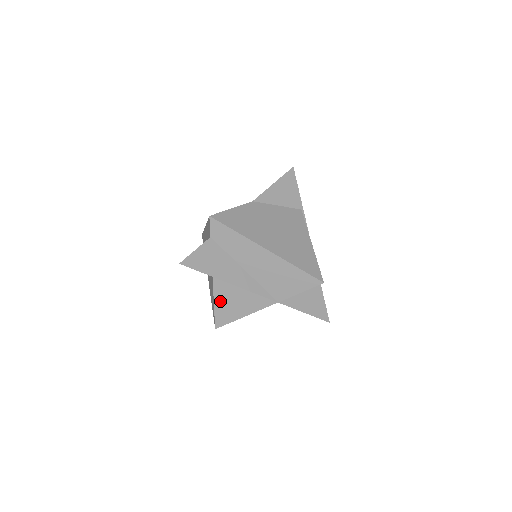
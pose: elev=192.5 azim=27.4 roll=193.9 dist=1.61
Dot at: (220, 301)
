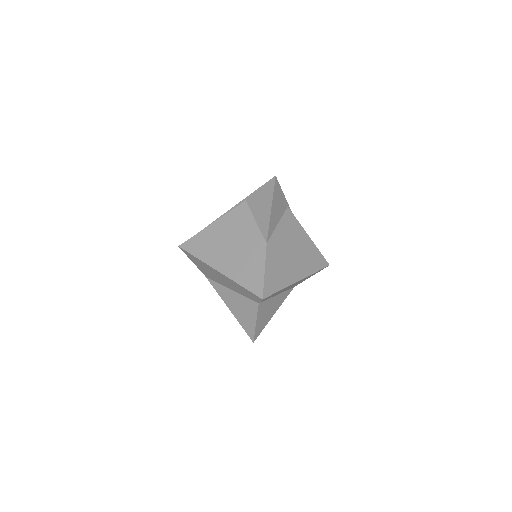
Dot at: occluded
